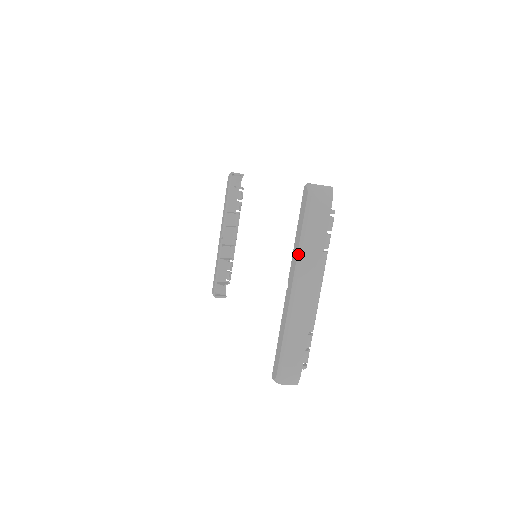
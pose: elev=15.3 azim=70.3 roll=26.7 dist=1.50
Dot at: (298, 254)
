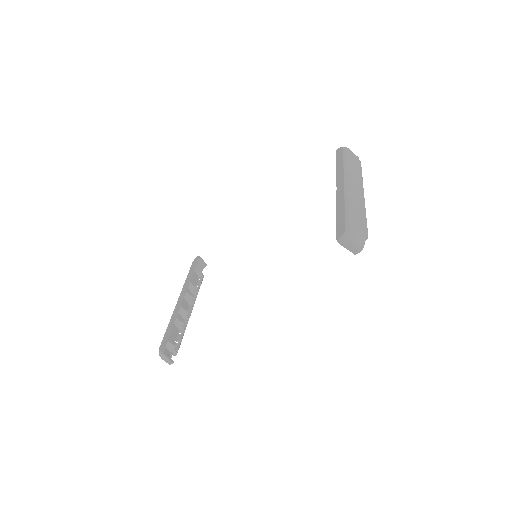
Dot at: (344, 168)
